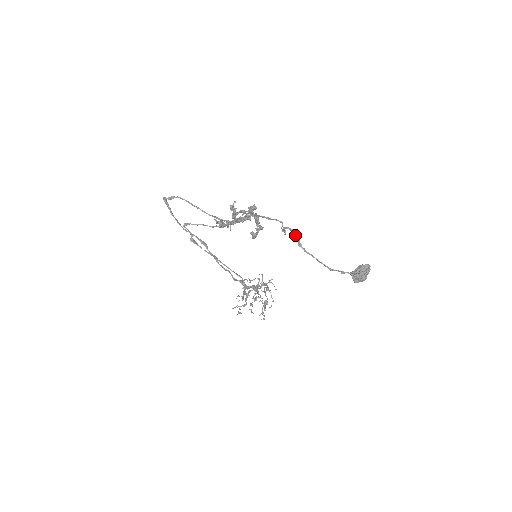
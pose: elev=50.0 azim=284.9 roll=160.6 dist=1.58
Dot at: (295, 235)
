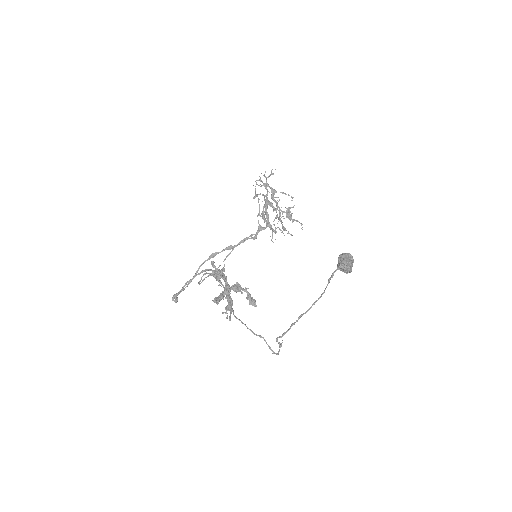
Dot at: (286, 332)
